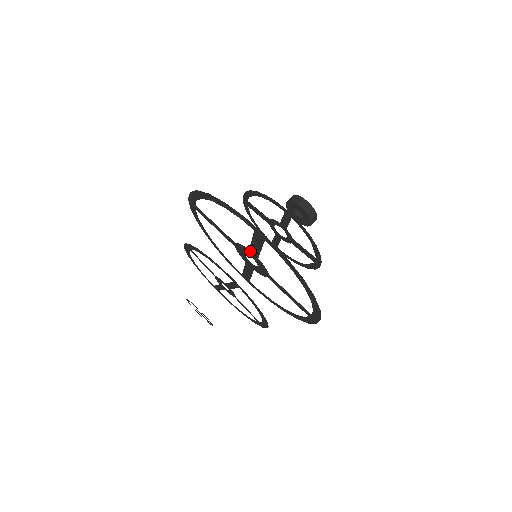
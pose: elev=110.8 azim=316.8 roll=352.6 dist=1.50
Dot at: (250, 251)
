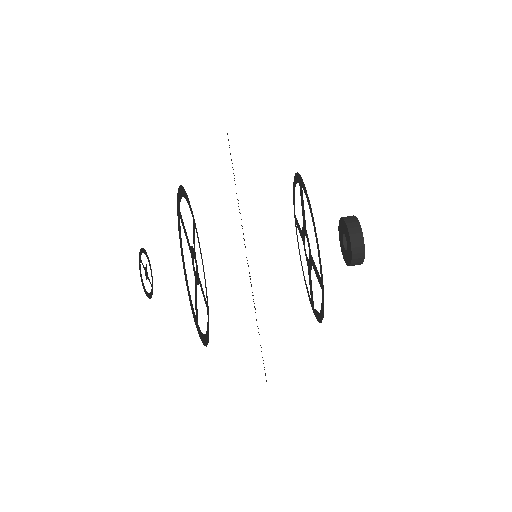
Dot at: occluded
